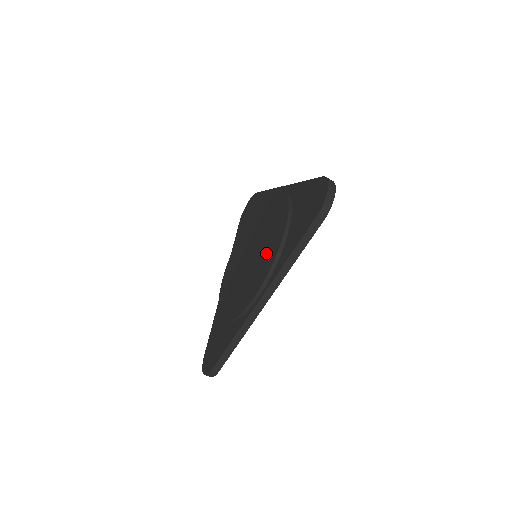
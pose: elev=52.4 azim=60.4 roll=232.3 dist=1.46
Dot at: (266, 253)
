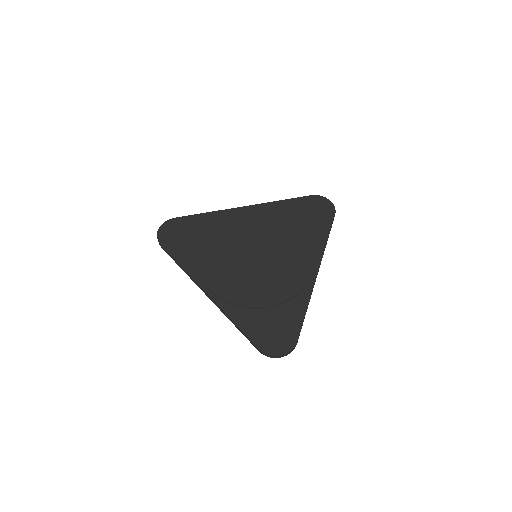
Dot at: (246, 285)
